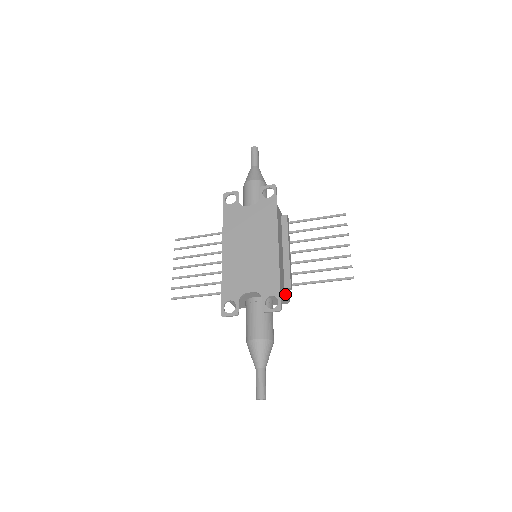
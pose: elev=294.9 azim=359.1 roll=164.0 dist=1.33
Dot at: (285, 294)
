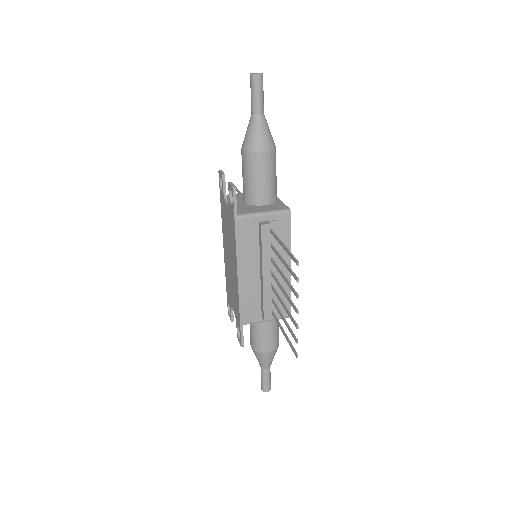
Dot at: occluded
